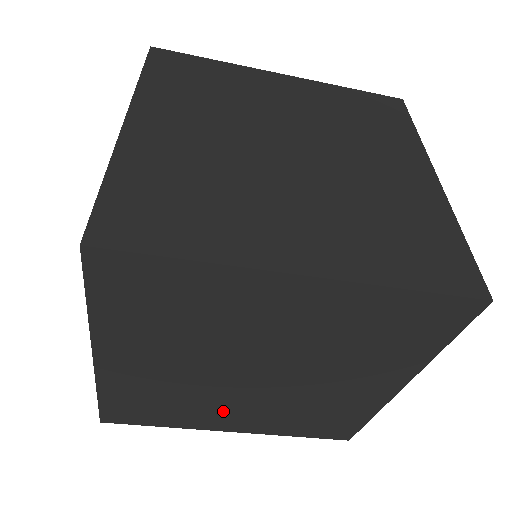
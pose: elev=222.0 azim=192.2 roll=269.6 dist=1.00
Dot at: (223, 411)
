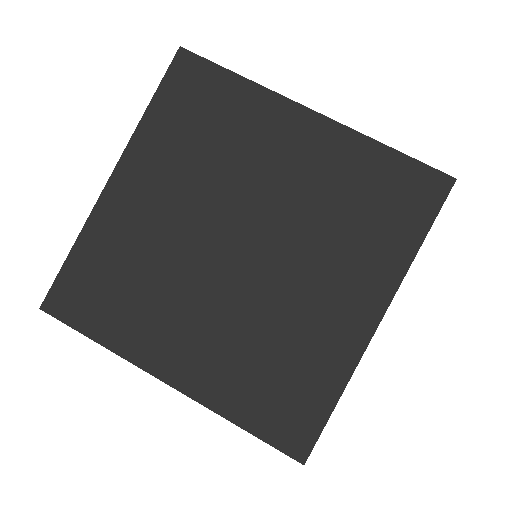
Dot at: occluded
